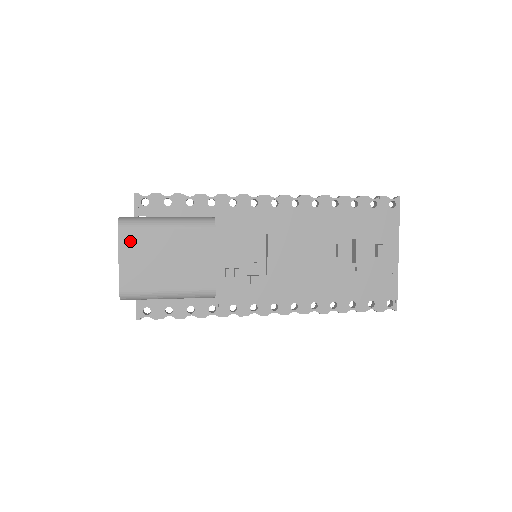
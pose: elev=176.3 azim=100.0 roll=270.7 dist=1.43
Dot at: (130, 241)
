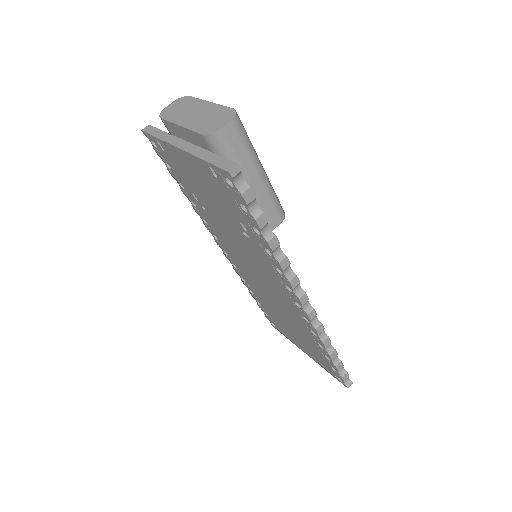
Dot at: occluded
